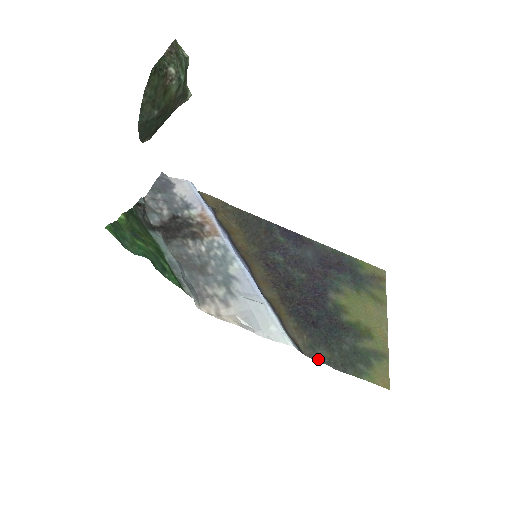
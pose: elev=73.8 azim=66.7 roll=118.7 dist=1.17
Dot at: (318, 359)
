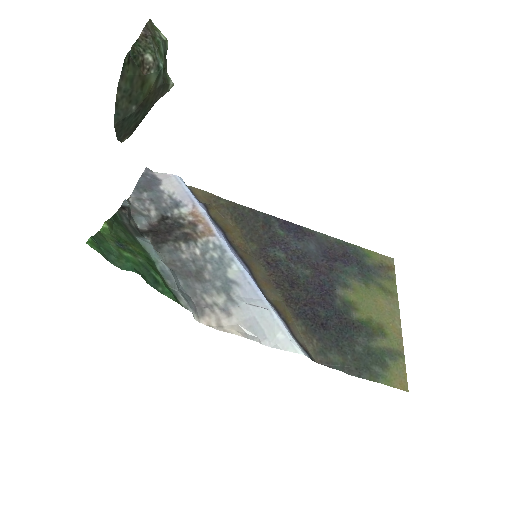
Dot at: (330, 365)
